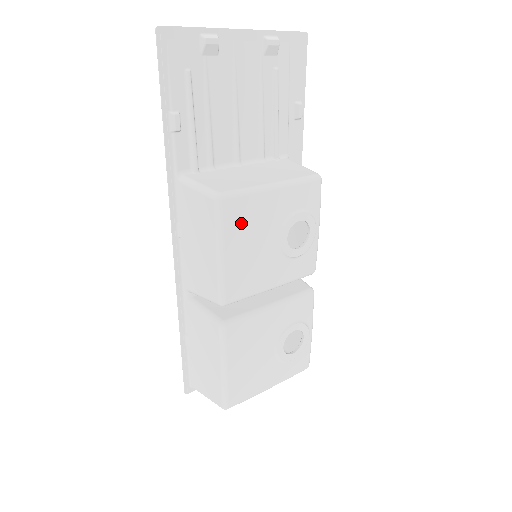
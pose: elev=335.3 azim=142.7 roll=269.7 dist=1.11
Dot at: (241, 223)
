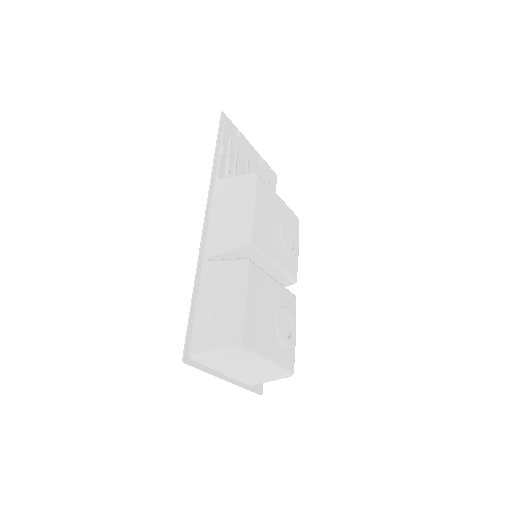
Dot at: (264, 198)
